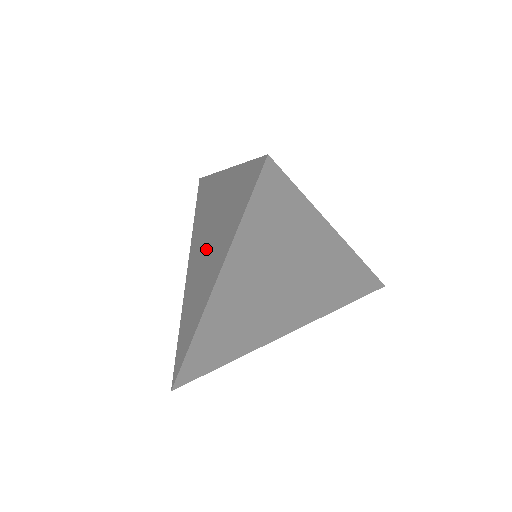
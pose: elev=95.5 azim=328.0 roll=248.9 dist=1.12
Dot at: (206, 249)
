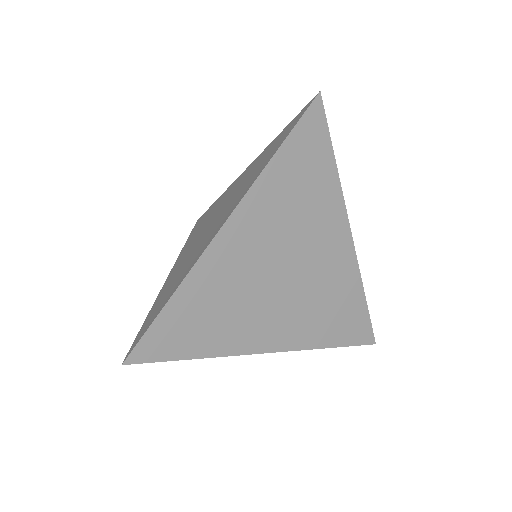
Dot at: (212, 223)
